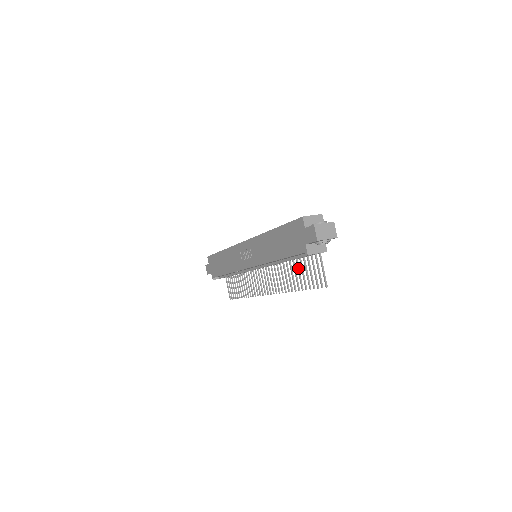
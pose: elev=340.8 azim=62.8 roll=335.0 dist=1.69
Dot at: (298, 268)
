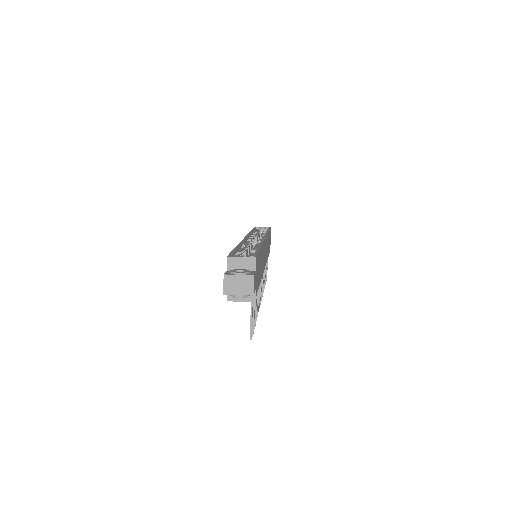
Dot at: occluded
